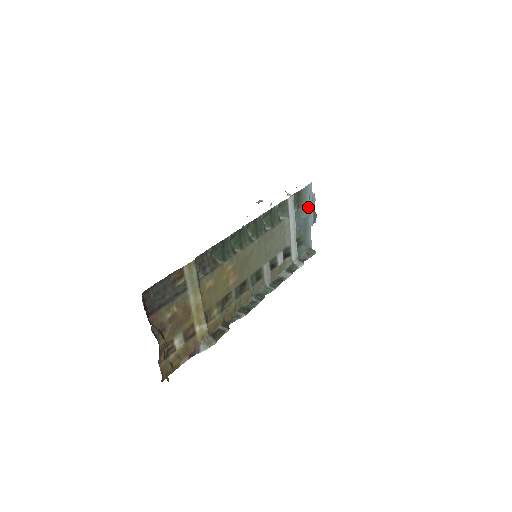
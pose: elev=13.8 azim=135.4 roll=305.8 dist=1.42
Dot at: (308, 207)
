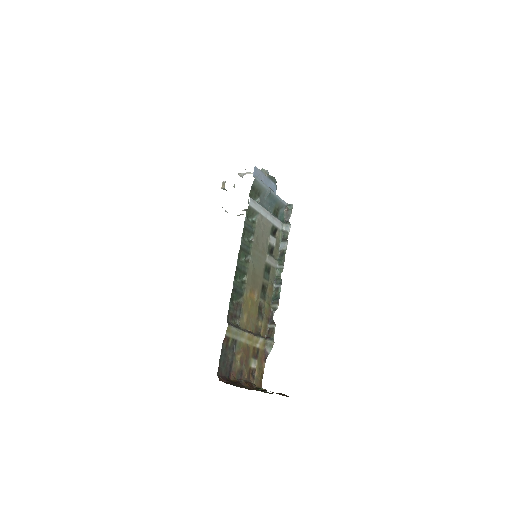
Dot at: (265, 187)
